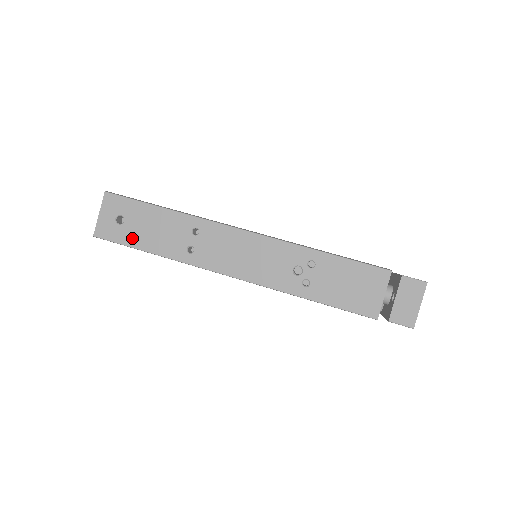
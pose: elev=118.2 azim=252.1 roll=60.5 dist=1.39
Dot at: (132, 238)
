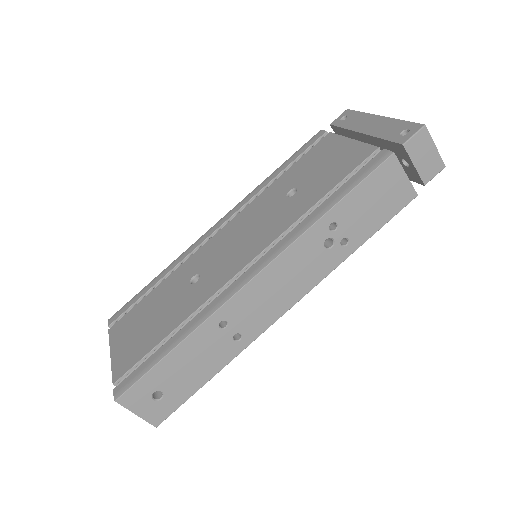
Dot at: (185, 390)
